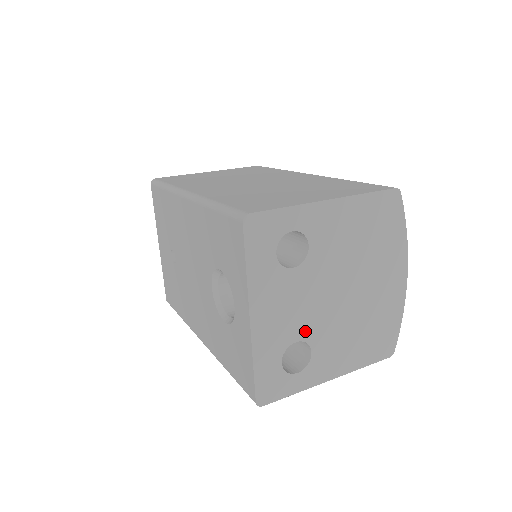
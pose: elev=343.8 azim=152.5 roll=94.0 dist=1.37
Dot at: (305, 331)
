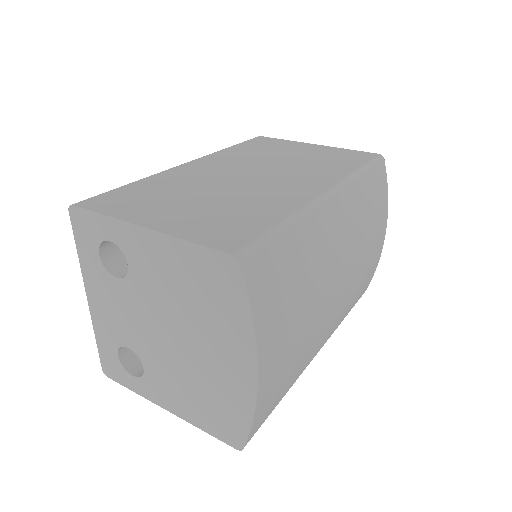
Dot at: (135, 344)
